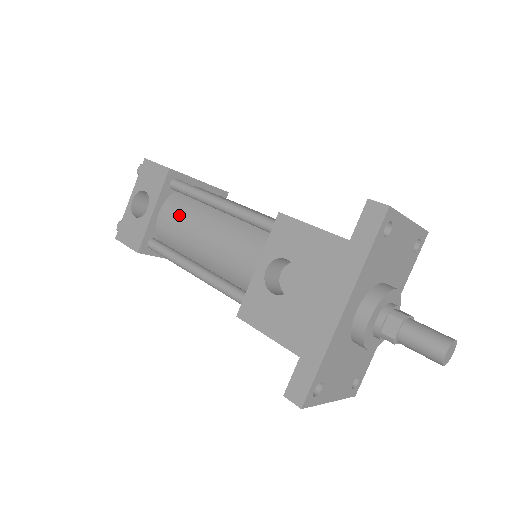
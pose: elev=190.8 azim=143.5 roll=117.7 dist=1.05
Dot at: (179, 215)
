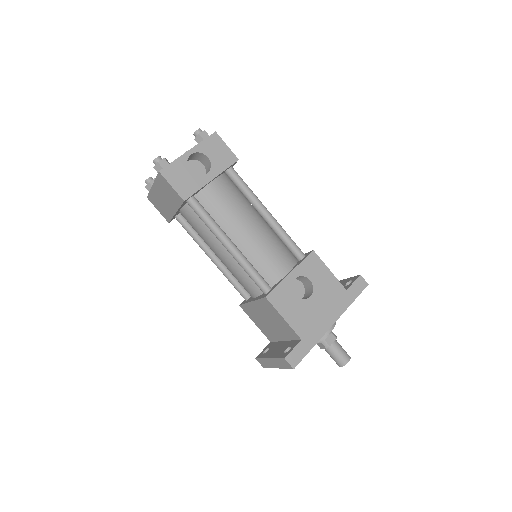
Dot at: (231, 197)
